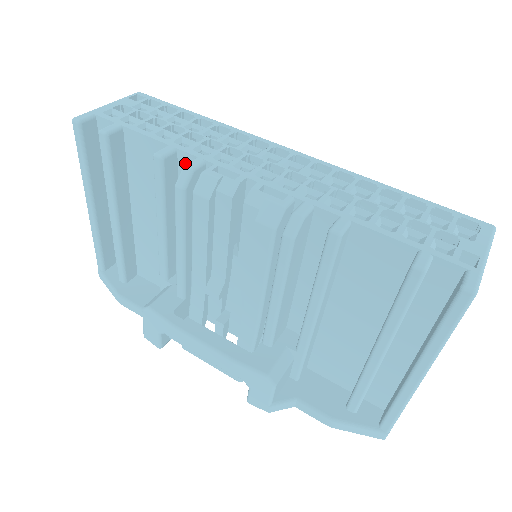
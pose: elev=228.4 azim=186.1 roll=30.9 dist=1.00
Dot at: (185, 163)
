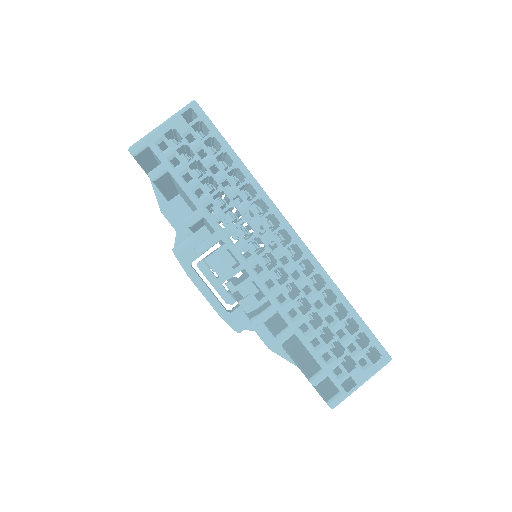
Dot at: (209, 224)
